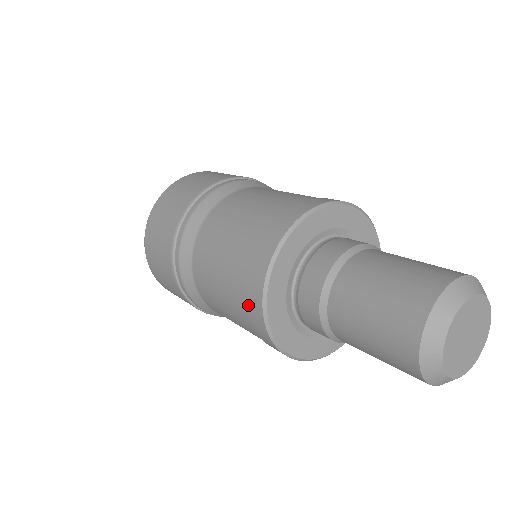
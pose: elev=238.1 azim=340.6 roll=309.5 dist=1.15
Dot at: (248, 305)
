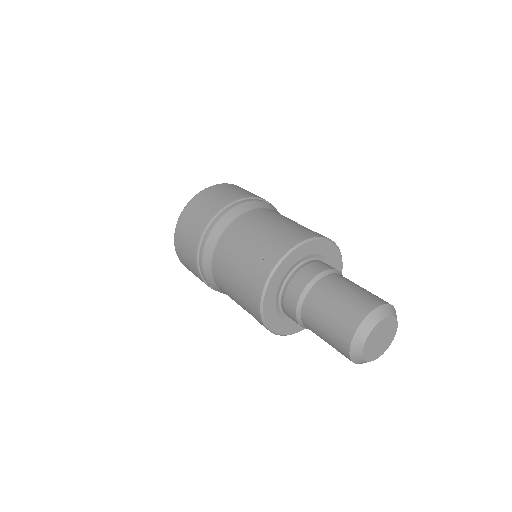
Dot at: (261, 265)
